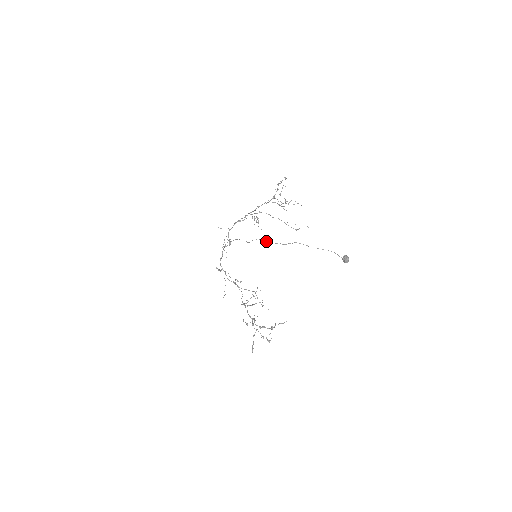
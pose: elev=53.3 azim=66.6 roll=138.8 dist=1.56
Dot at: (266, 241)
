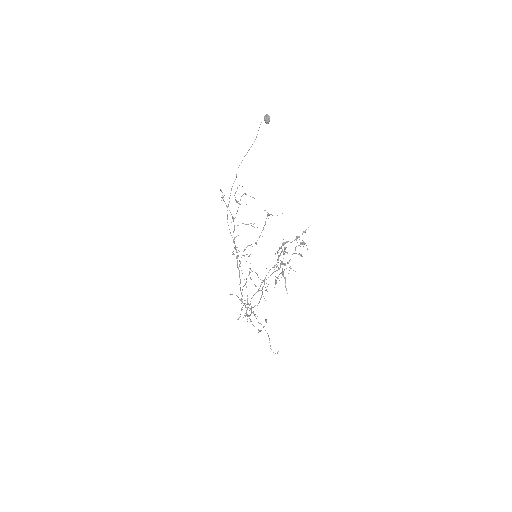
Dot at: (228, 204)
